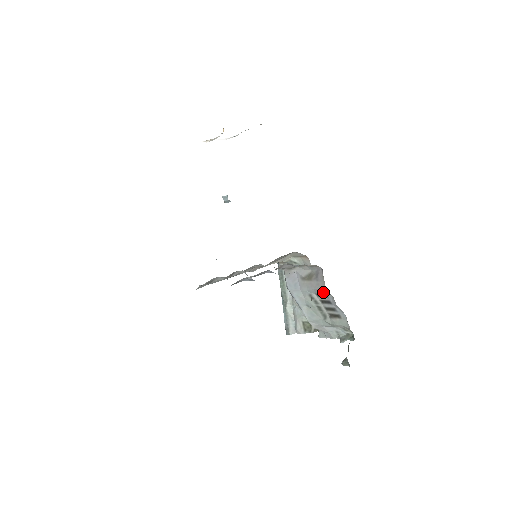
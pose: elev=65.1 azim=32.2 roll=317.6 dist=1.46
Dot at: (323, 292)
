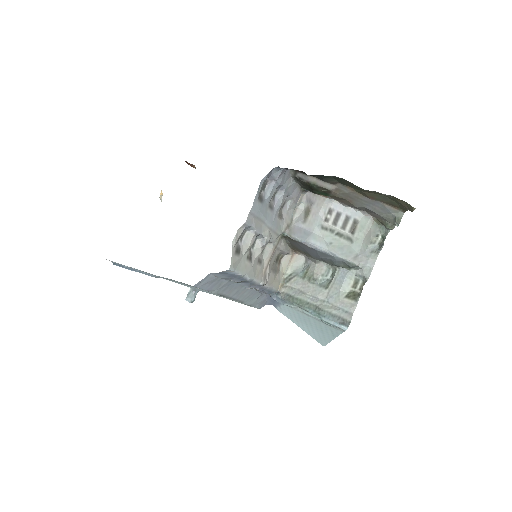
Dot at: (326, 207)
